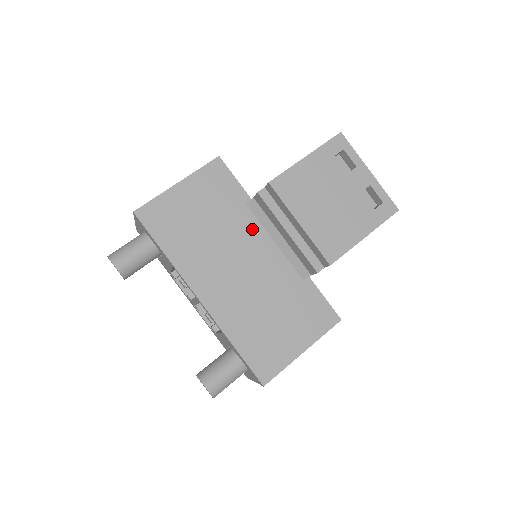
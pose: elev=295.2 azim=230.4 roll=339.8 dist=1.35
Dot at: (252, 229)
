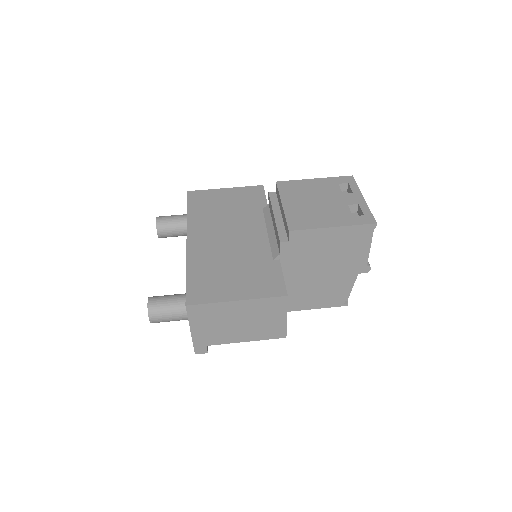
Dot at: (256, 221)
